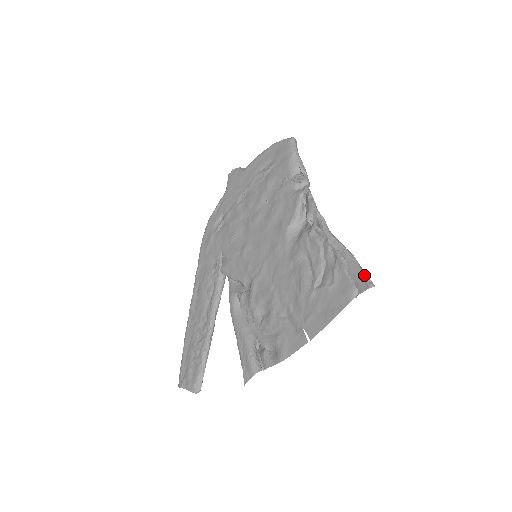
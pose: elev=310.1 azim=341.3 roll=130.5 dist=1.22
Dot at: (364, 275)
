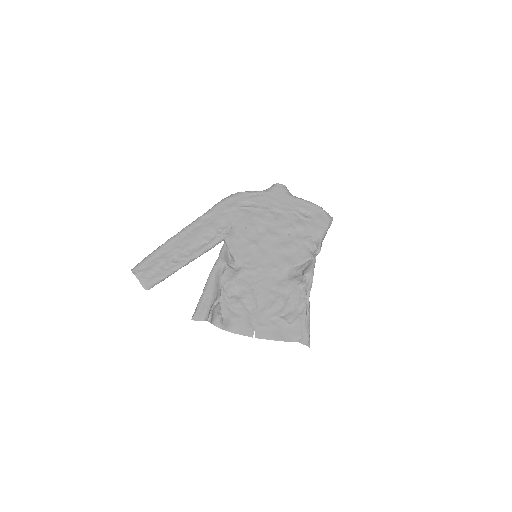
Dot at: (309, 337)
